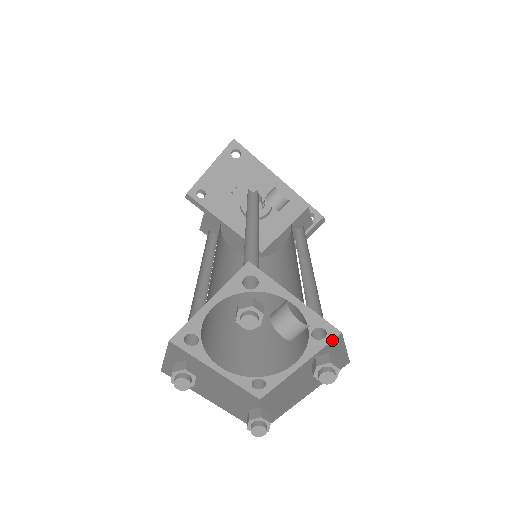
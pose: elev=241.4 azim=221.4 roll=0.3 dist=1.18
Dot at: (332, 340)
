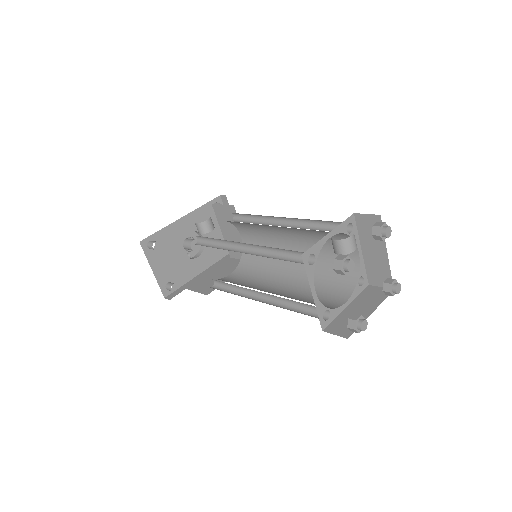
Dot at: (355, 222)
